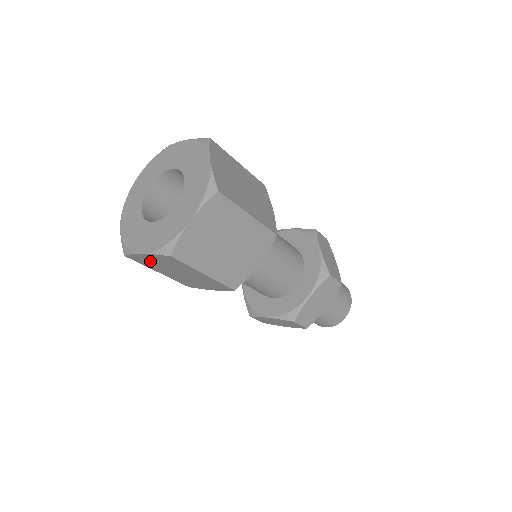
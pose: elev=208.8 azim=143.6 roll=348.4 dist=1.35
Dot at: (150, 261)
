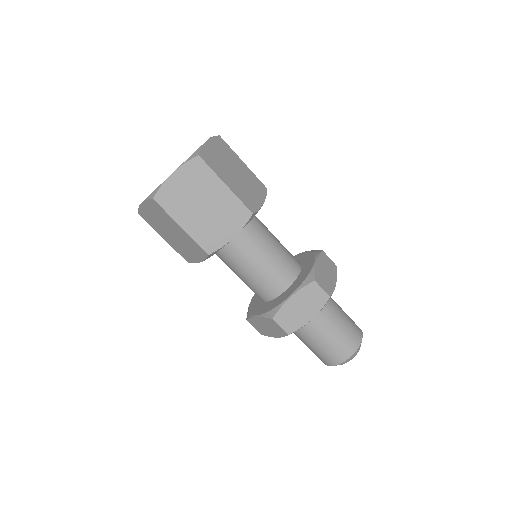
Dot at: (151, 216)
